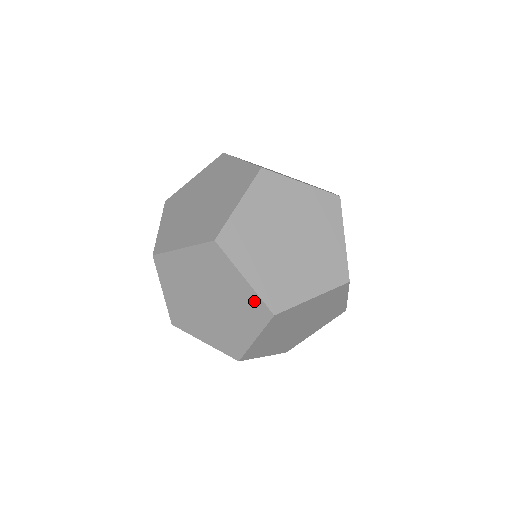
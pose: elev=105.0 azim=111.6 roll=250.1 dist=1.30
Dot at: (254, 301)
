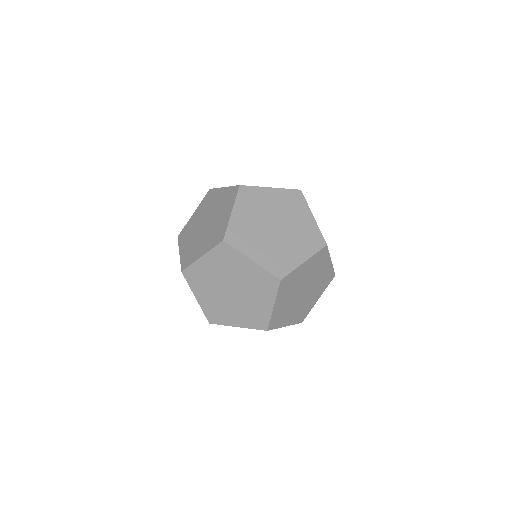
Dot at: occluded
